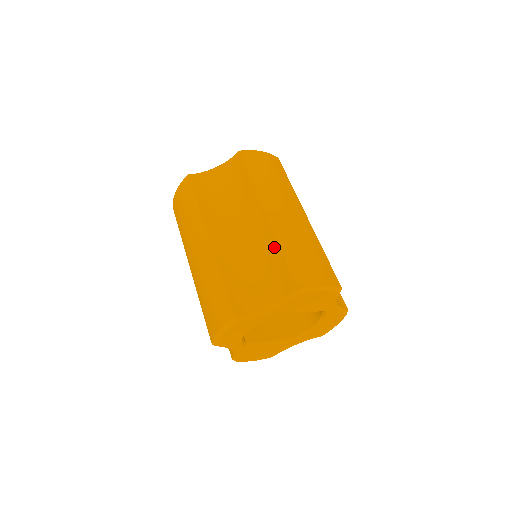
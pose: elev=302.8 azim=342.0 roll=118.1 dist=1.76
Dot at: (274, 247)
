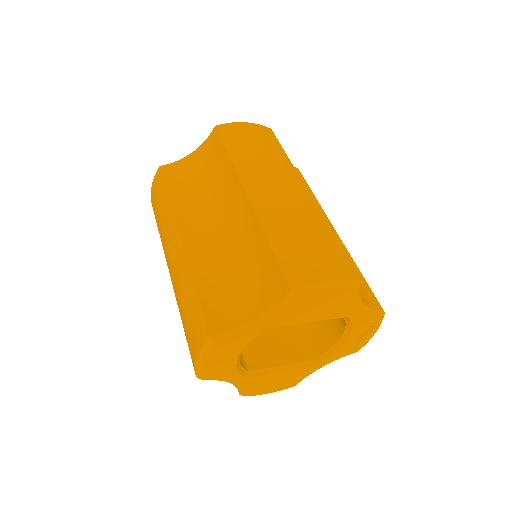
Dot at: (259, 236)
